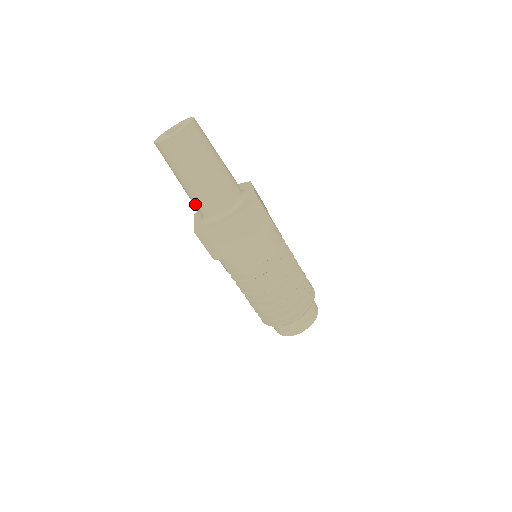
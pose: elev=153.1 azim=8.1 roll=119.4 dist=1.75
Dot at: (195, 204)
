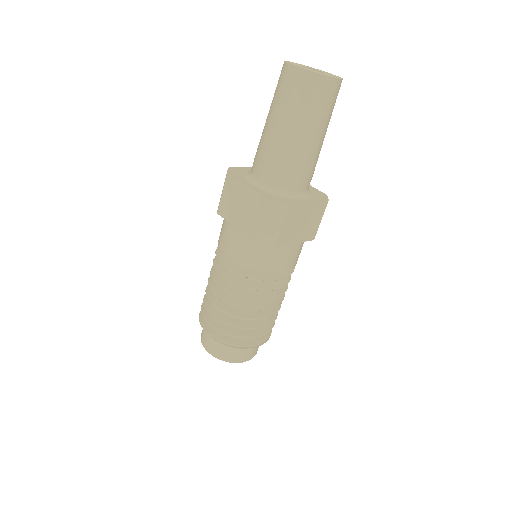
Dot at: occluded
